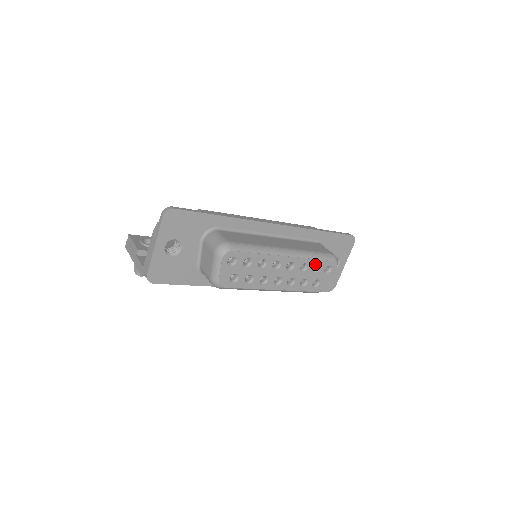
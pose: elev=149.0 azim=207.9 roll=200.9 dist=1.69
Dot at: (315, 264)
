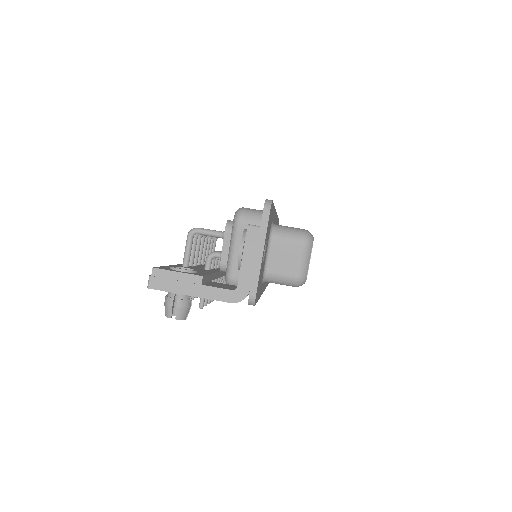
Dot at: occluded
